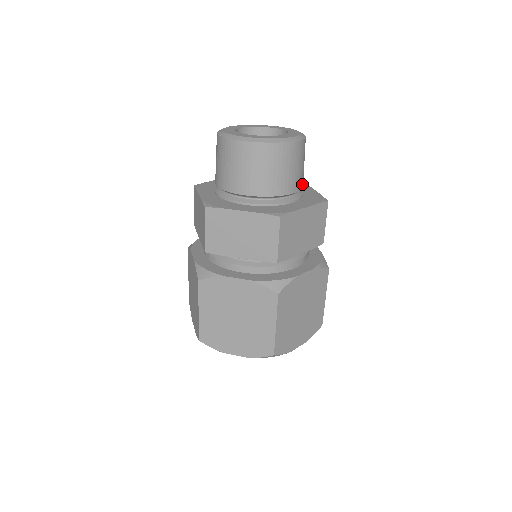
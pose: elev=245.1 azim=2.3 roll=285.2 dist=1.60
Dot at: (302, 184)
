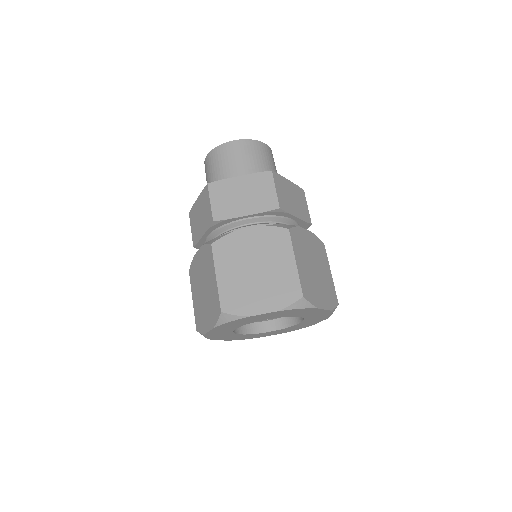
Dot at: occluded
